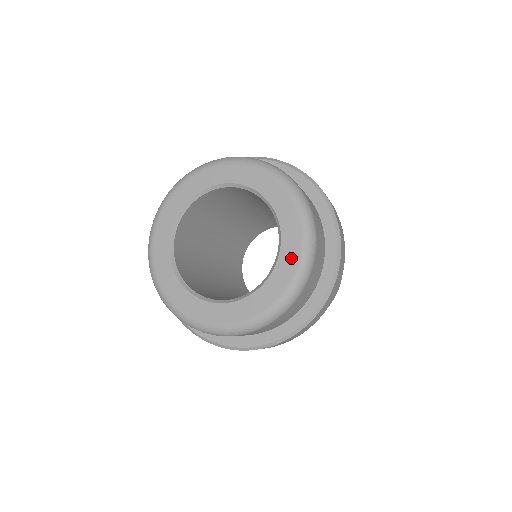
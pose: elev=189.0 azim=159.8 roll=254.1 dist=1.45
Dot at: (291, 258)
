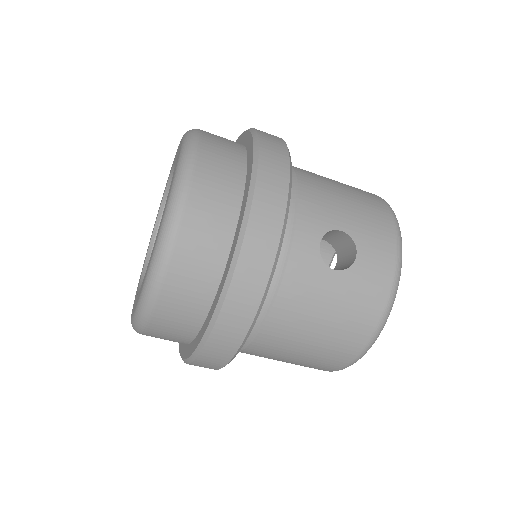
Dot at: occluded
